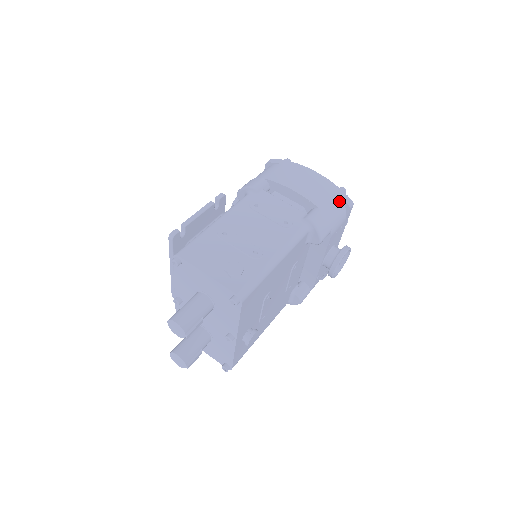
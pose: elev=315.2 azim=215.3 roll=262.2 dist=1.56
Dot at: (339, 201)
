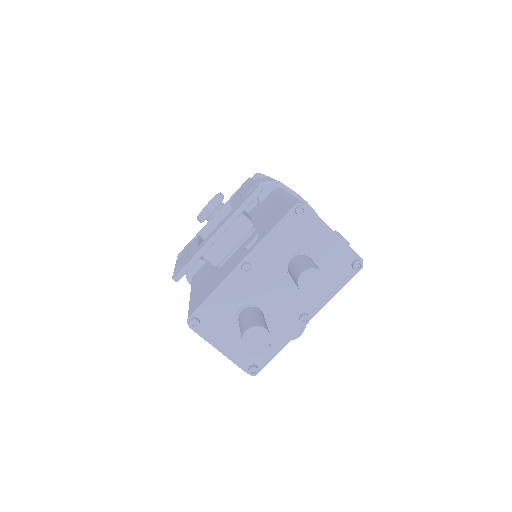
Dot at: occluded
